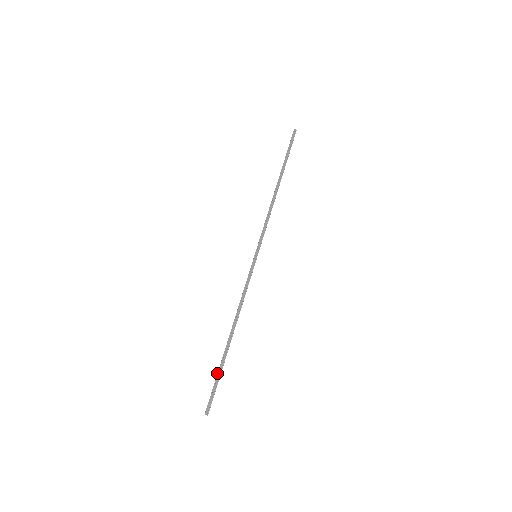
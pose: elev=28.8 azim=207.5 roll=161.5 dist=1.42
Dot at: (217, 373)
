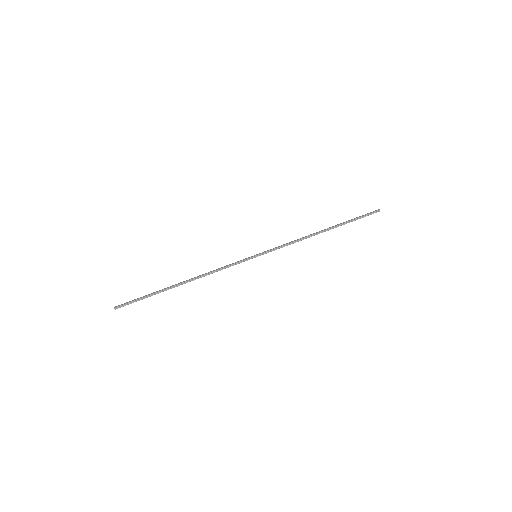
Dot at: (149, 294)
